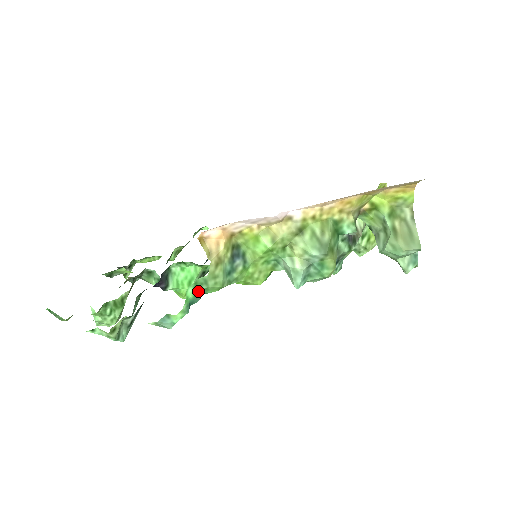
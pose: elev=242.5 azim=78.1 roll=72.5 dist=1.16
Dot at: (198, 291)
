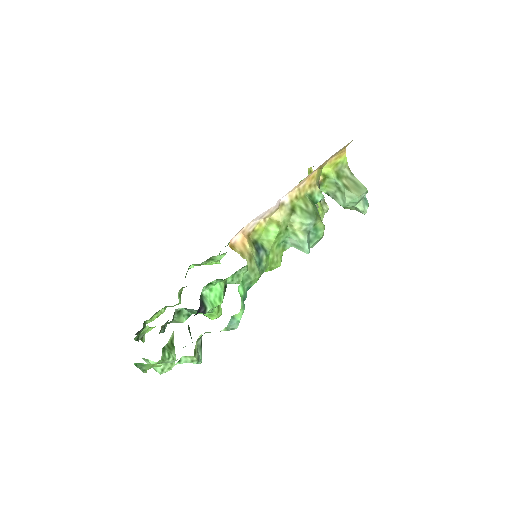
Dot at: (245, 288)
